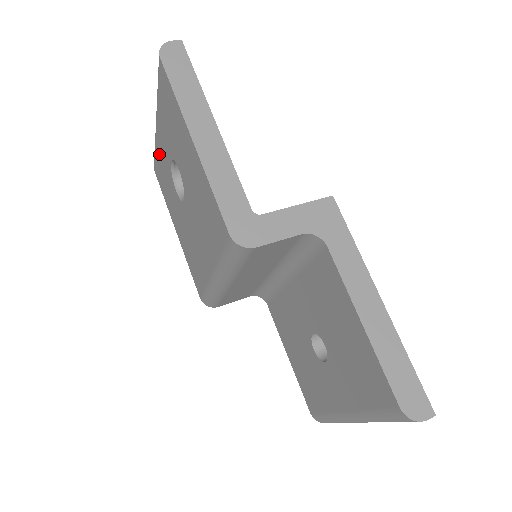
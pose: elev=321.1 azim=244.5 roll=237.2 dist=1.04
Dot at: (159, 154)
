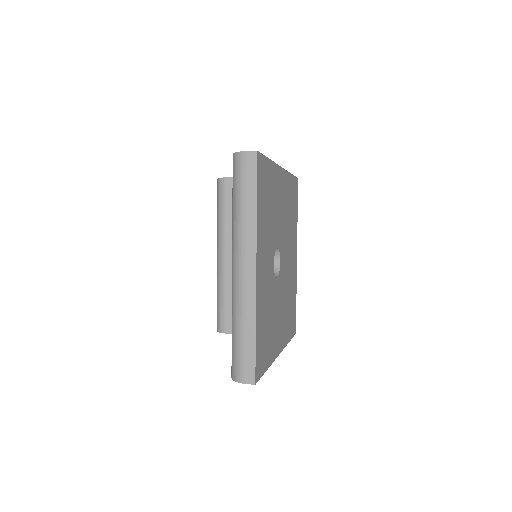
Dot at: occluded
